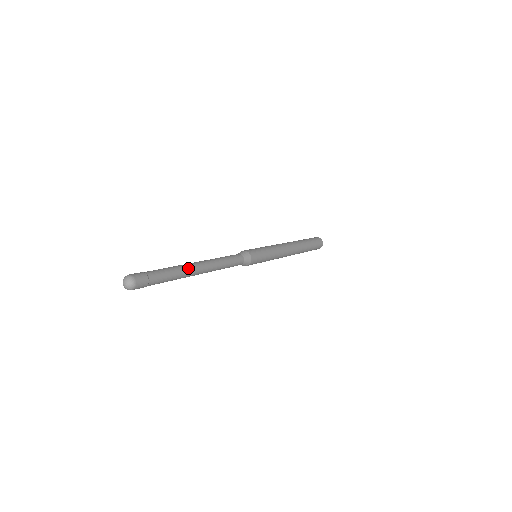
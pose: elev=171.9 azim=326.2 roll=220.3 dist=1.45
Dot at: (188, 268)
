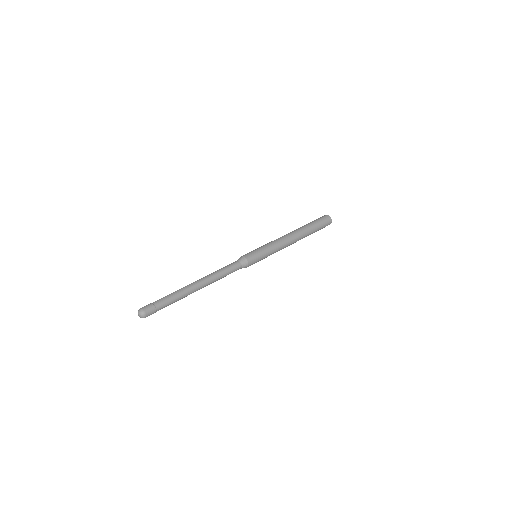
Dot at: (190, 293)
